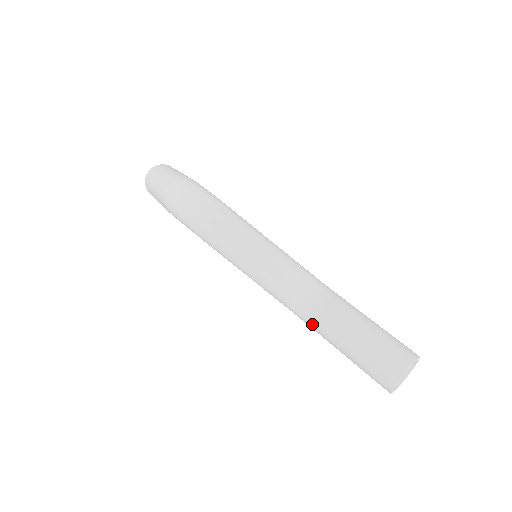
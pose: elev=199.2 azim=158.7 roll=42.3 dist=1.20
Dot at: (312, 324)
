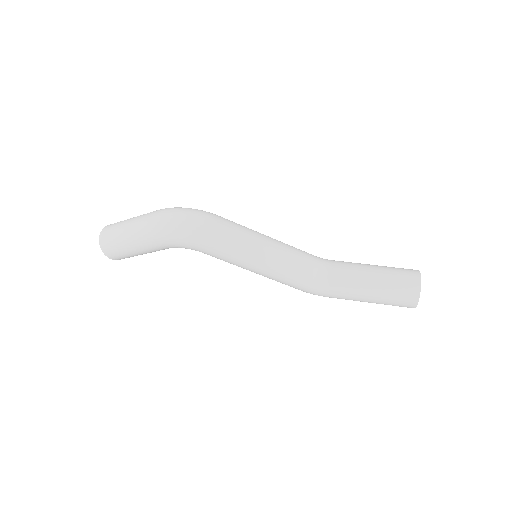
Dot at: (331, 288)
